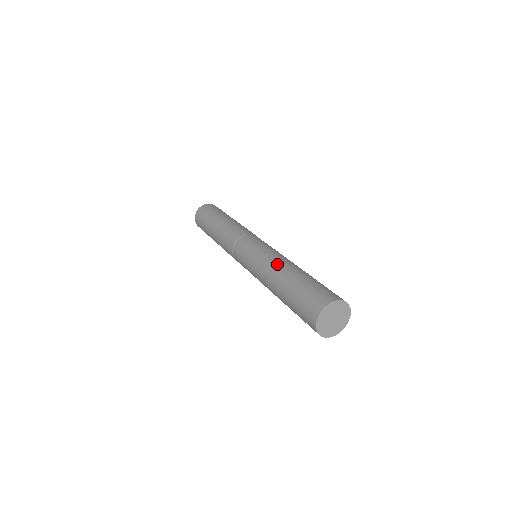
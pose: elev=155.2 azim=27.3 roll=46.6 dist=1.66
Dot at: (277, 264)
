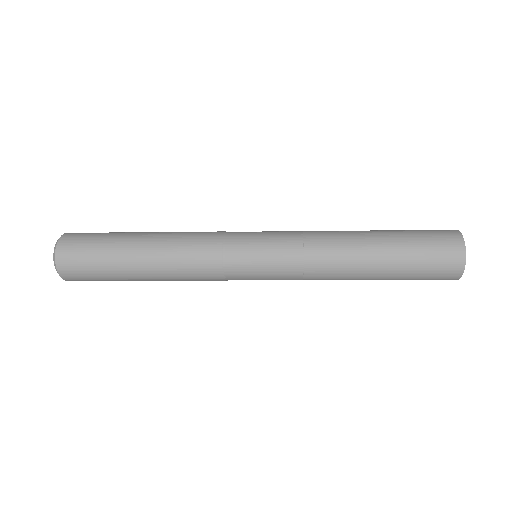
Dot at: occluded
